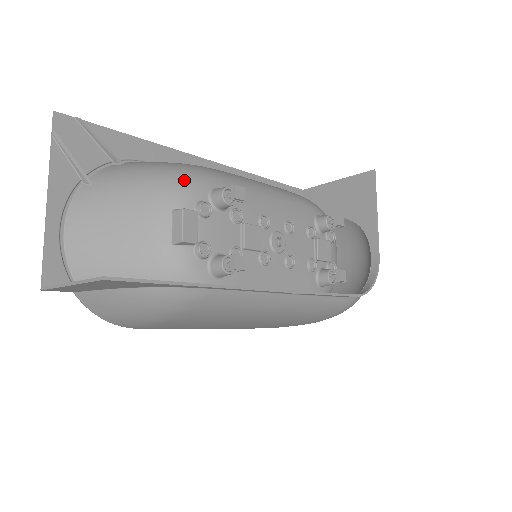
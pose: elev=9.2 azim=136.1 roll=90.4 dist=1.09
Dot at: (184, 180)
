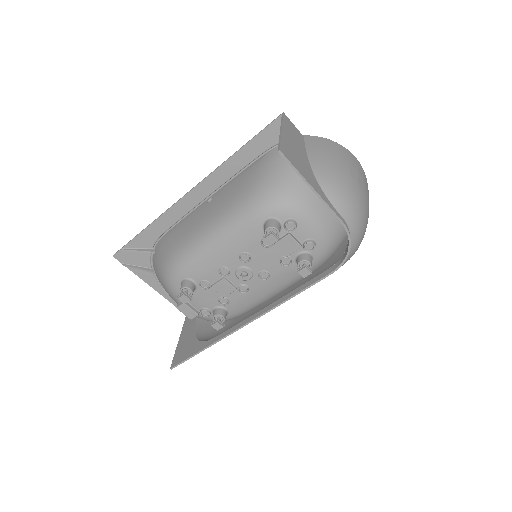
Dot at: (168, 284)
